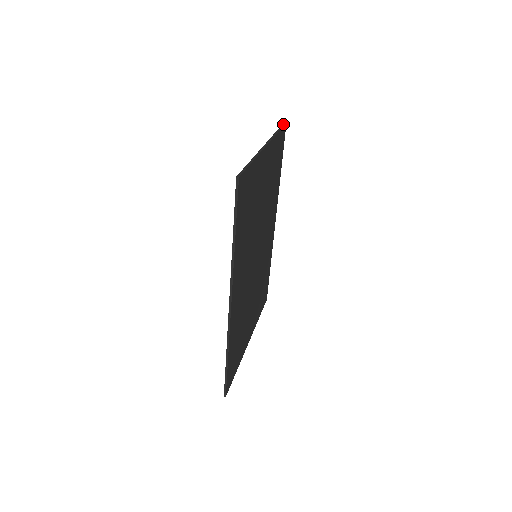
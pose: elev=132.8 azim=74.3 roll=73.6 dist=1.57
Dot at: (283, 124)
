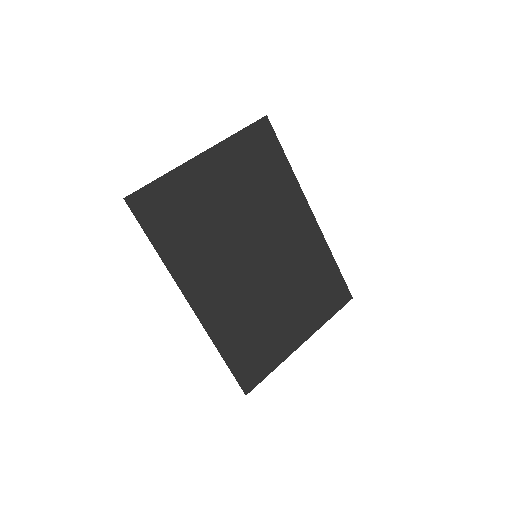
Dot at: (258, 120)
